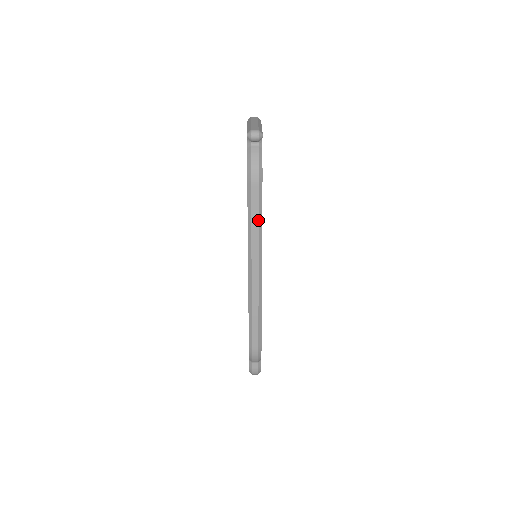
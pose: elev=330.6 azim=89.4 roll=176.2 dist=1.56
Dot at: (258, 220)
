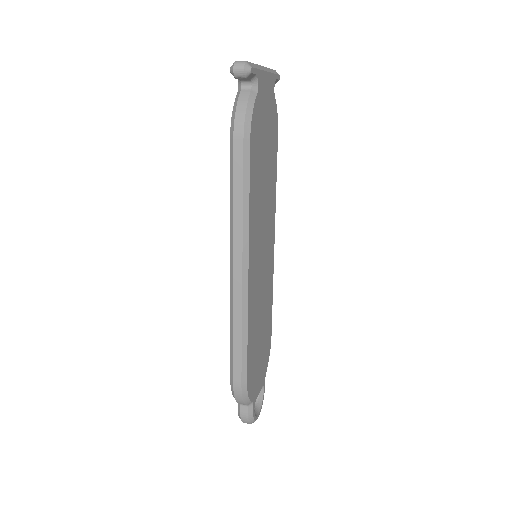
Dot at: (242, 194)
